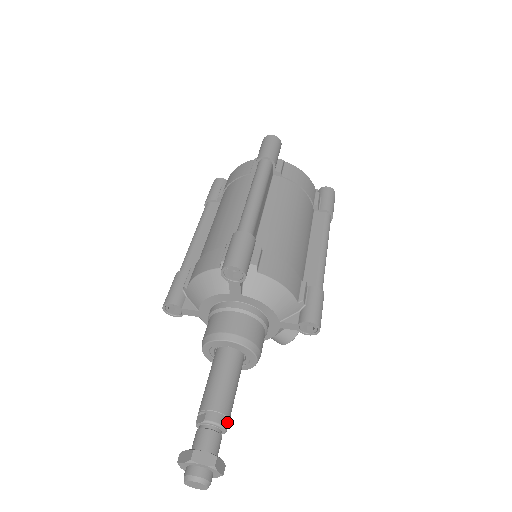
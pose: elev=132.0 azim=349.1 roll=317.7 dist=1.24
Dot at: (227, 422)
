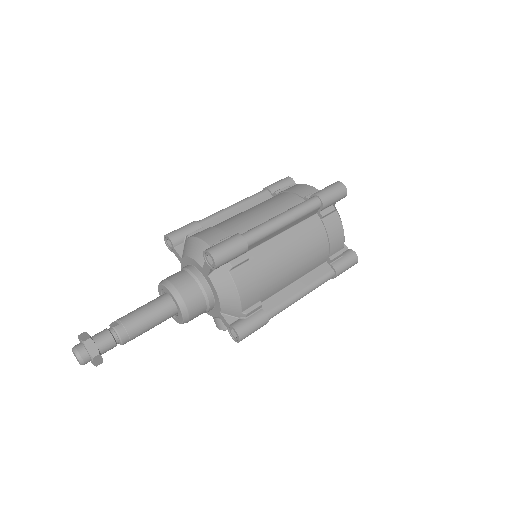
Dot at: (127, 341)
